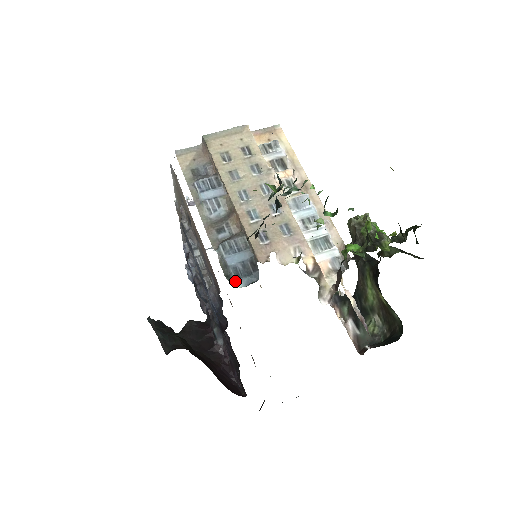
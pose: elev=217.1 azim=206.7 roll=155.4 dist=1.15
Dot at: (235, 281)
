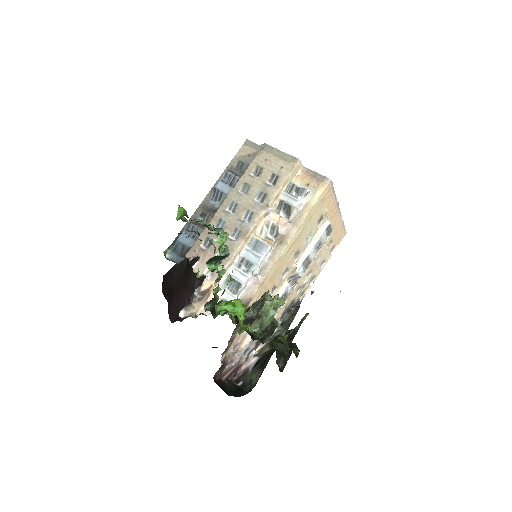
Dot at: (169, 251)
